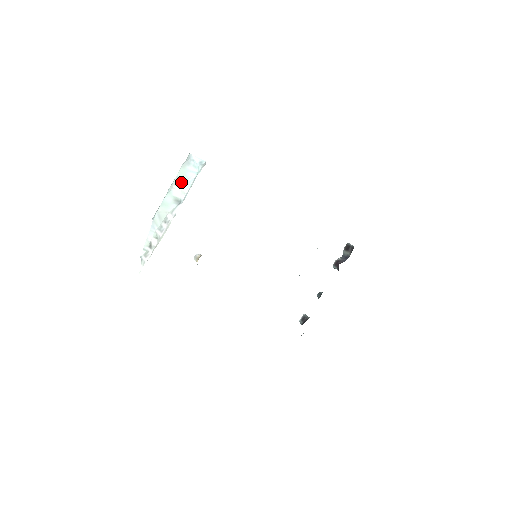
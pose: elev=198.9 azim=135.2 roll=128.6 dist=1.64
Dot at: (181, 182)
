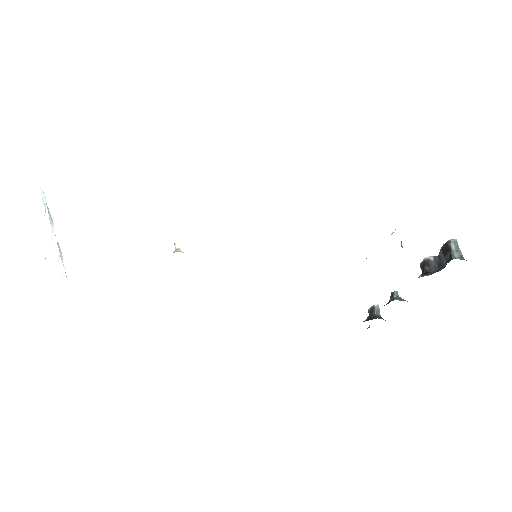
Dot at: (51, 217)
